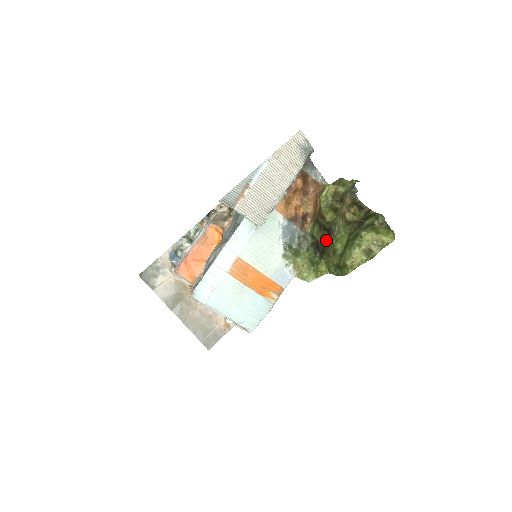
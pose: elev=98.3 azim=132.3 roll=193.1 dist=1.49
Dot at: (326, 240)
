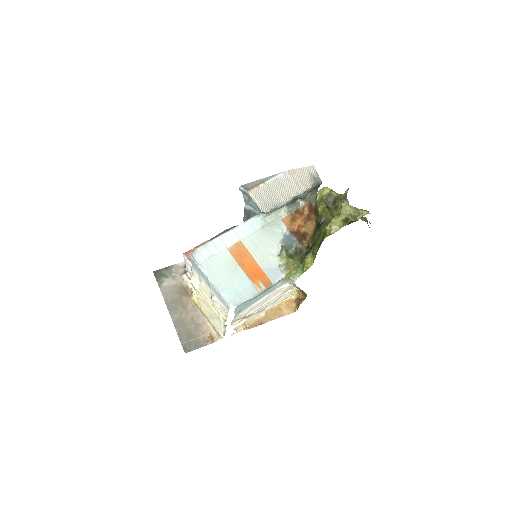
Dot at: occluded
